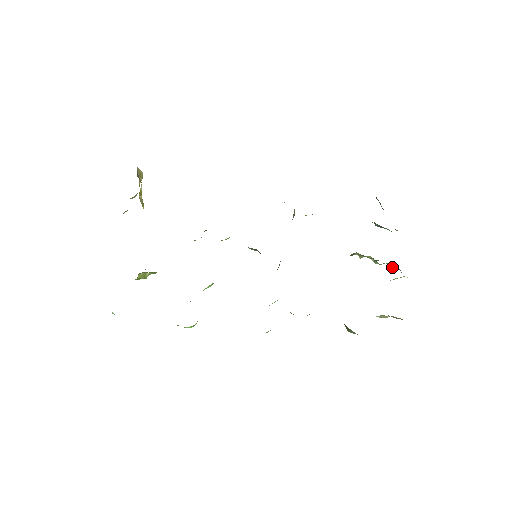
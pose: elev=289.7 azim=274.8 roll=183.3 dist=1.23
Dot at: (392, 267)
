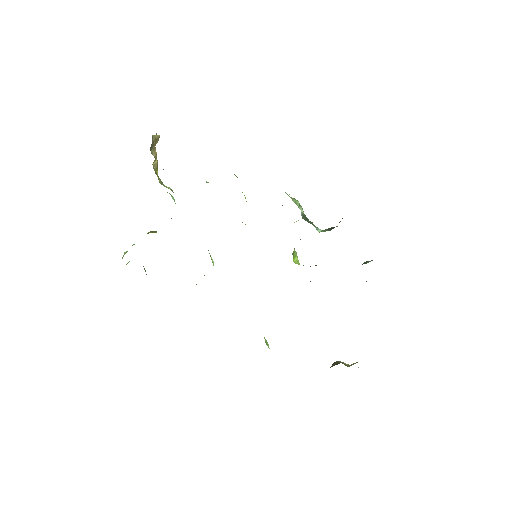
Dot at: occluded
